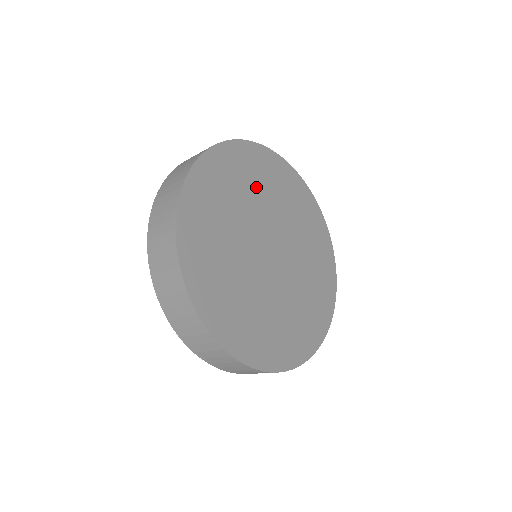
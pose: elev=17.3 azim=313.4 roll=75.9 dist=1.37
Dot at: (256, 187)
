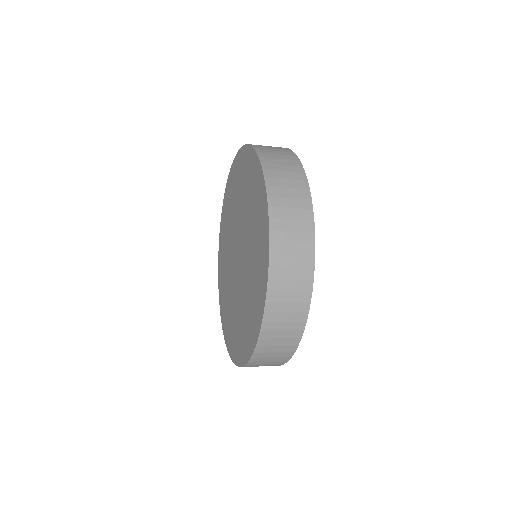
Dot at: occluded
